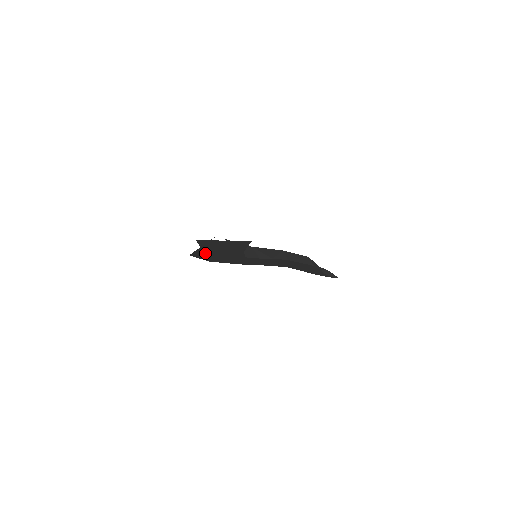
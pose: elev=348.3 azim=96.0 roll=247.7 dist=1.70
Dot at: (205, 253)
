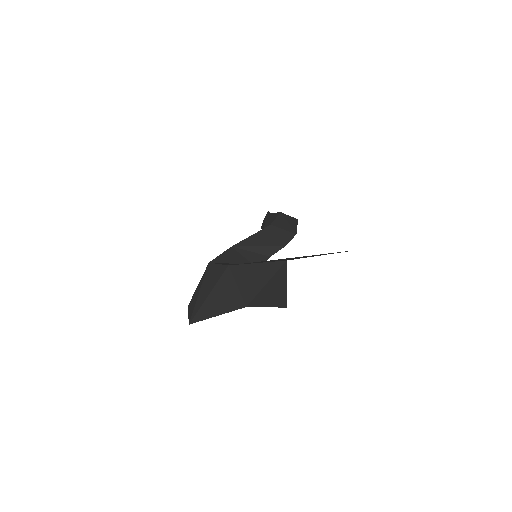
Dot at: occluded
